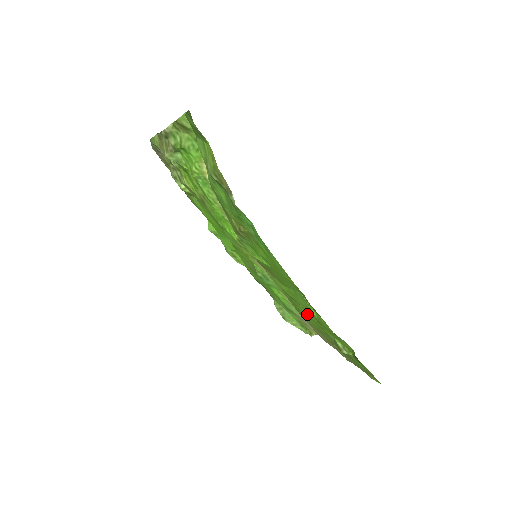
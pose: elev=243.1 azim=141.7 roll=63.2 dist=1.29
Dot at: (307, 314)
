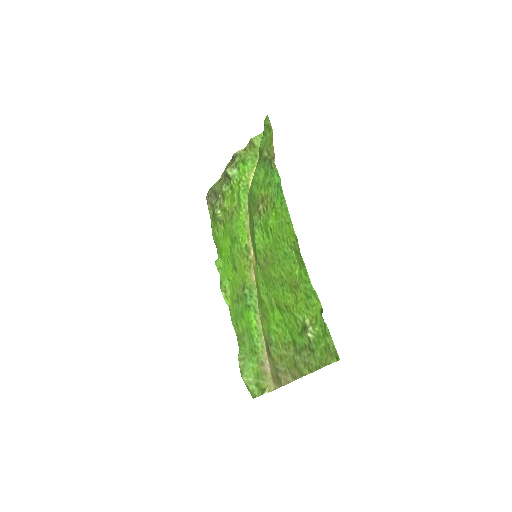
Dot at: (284, 300)
